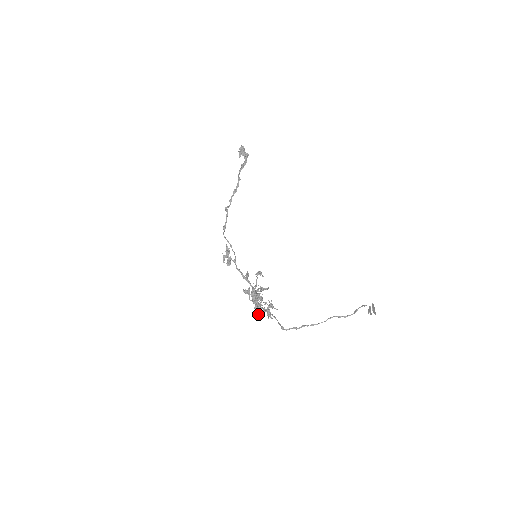
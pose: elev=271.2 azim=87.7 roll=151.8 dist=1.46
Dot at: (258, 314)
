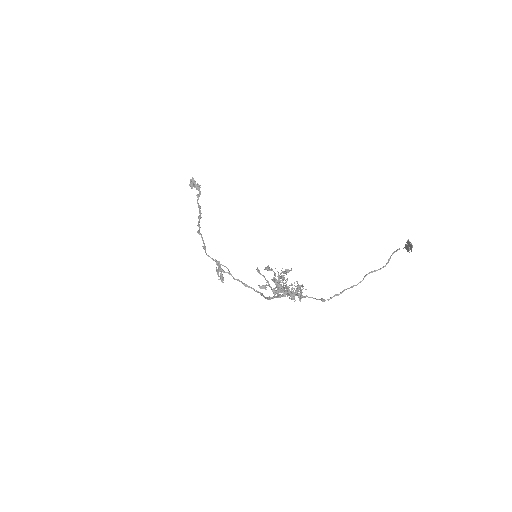
Dot at: (292, 295)
